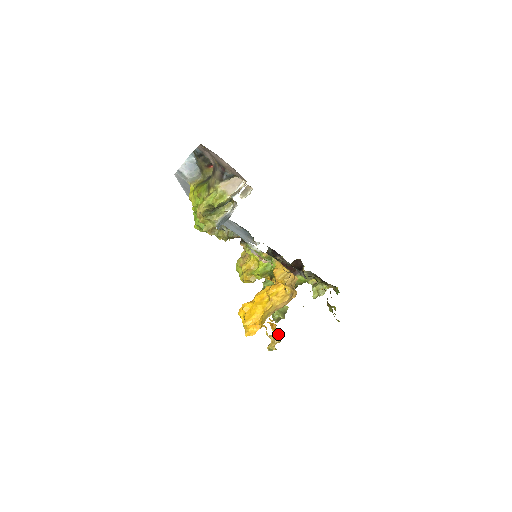
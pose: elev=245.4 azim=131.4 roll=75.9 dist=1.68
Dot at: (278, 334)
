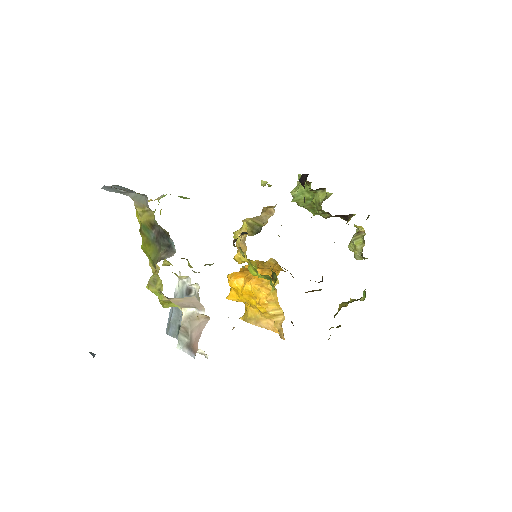
Dot at: occluded
